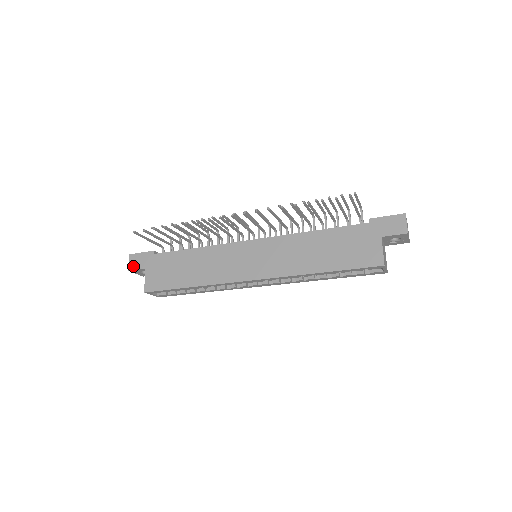
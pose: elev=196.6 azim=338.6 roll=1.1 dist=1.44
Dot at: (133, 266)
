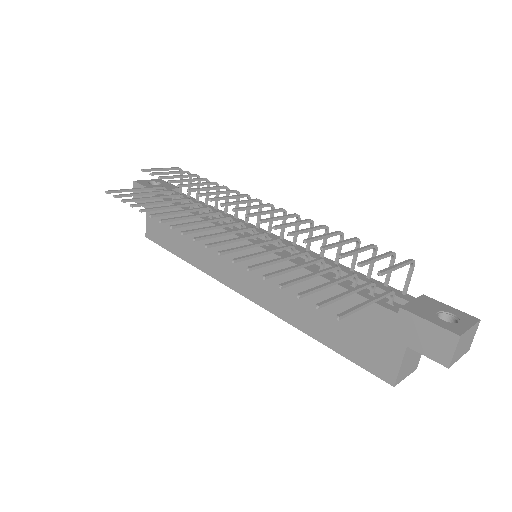
Dot at: occluded
